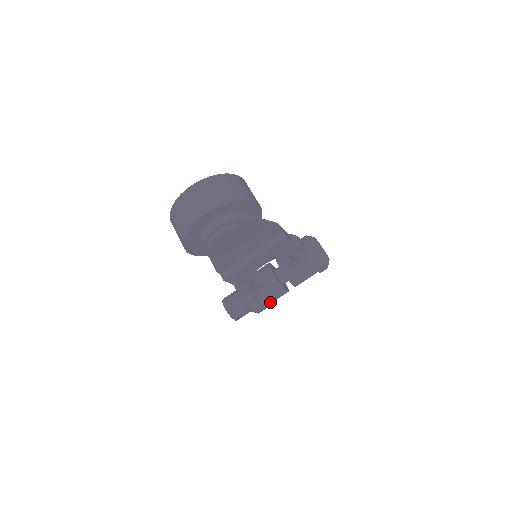
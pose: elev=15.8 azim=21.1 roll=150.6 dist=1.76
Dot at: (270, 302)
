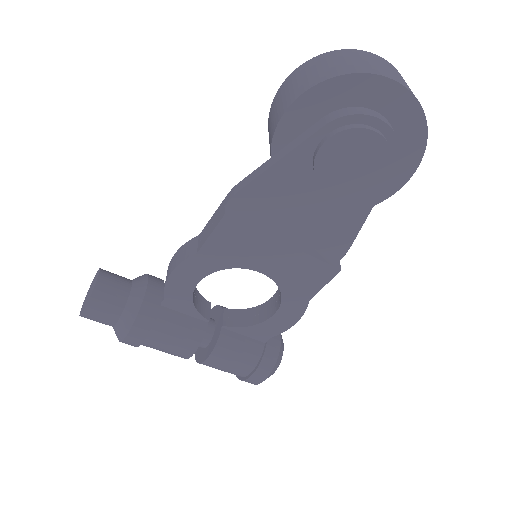
Dot at: (158, 342)
